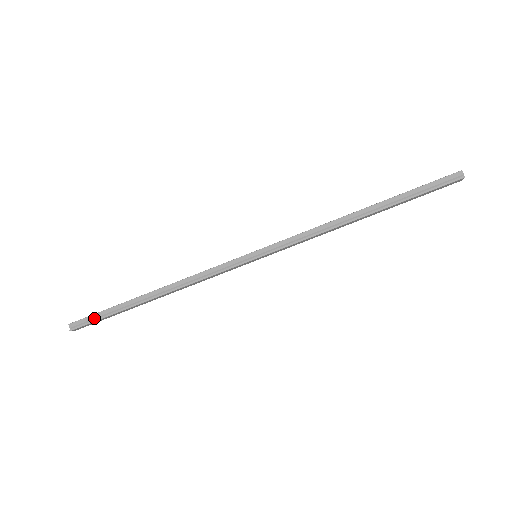
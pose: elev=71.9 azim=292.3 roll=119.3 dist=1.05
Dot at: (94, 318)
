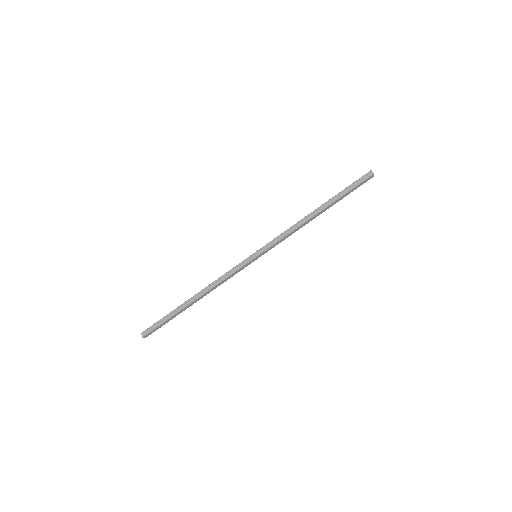
Dot at: (157, 324)
